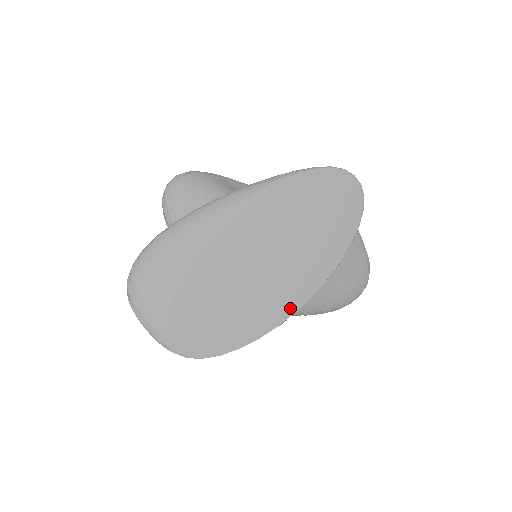
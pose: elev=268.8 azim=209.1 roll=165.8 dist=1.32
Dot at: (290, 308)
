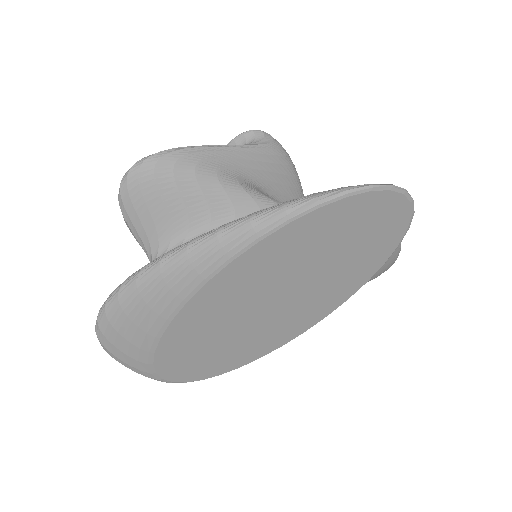
Dot at: (298, 330)
